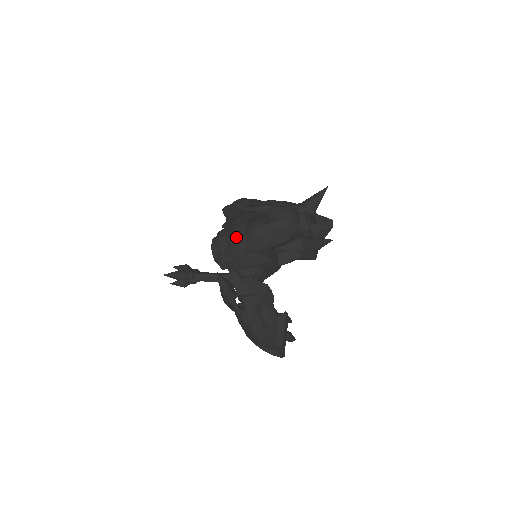
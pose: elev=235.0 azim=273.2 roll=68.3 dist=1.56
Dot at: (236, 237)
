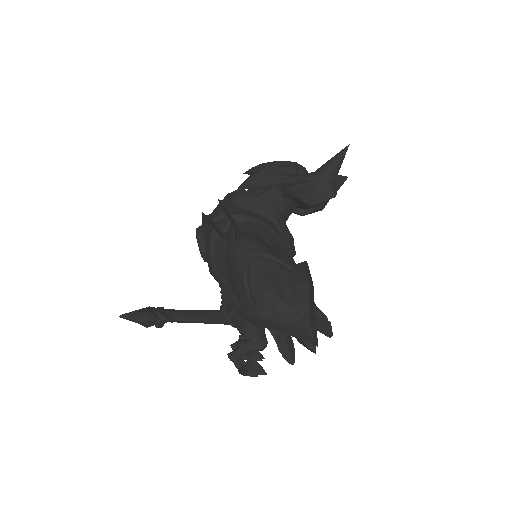
Dot at: (229, 193)
